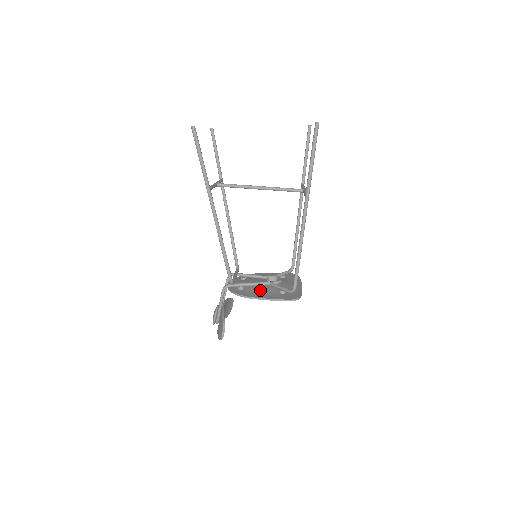
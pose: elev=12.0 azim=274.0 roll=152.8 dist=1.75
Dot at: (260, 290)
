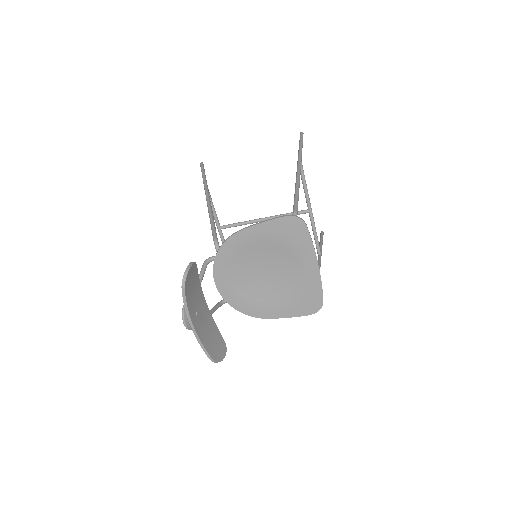
Dot at: (254, 248)
